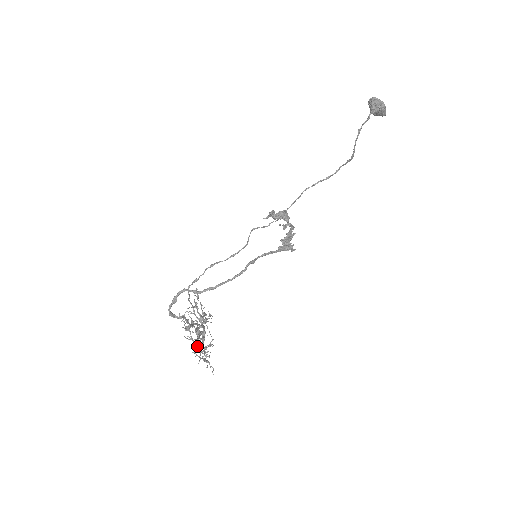
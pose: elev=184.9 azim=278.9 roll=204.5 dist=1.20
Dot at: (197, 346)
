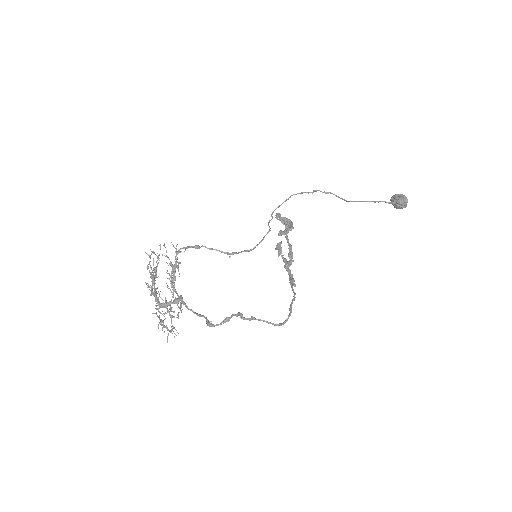
Dot at: (159, 304)
